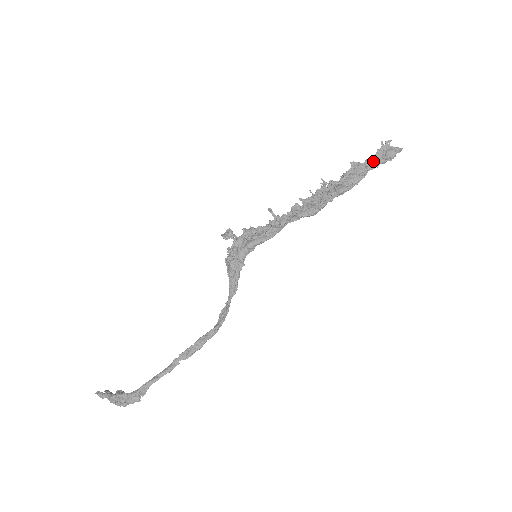
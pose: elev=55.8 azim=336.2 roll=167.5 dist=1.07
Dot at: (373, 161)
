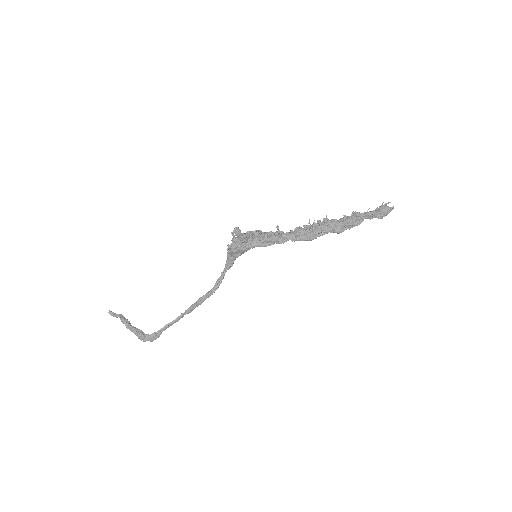
Dot at: (369, 216)
